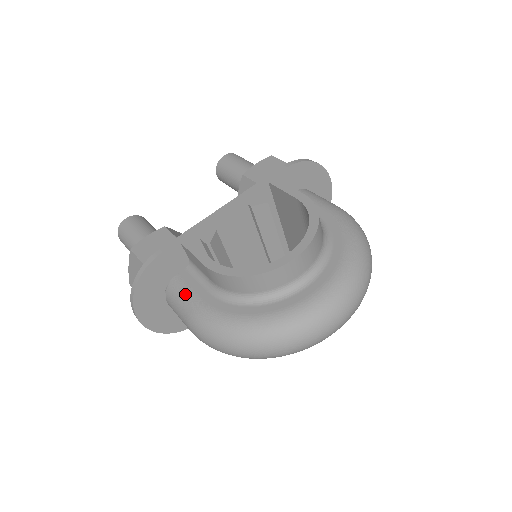
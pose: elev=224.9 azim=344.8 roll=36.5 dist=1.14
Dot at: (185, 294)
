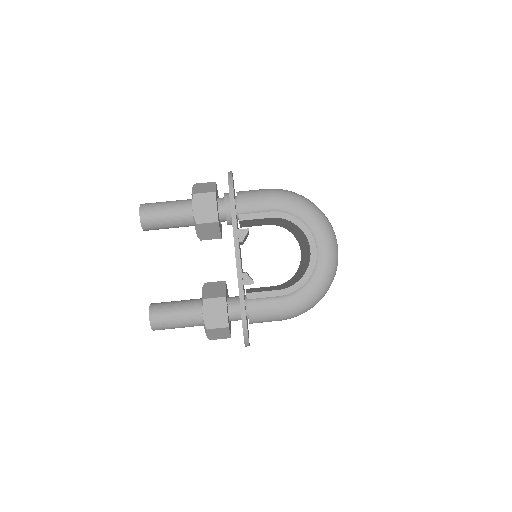
Dot at: (268, 313)
